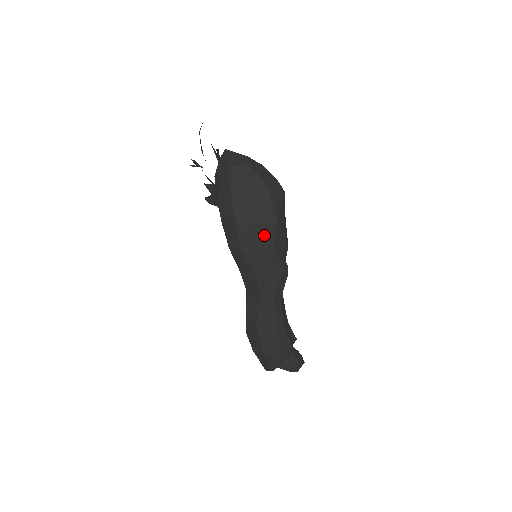
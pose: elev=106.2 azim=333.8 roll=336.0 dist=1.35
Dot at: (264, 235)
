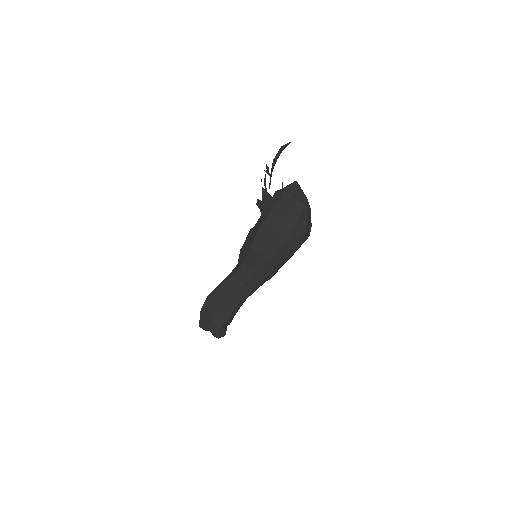
Dot at: (281, 255)
